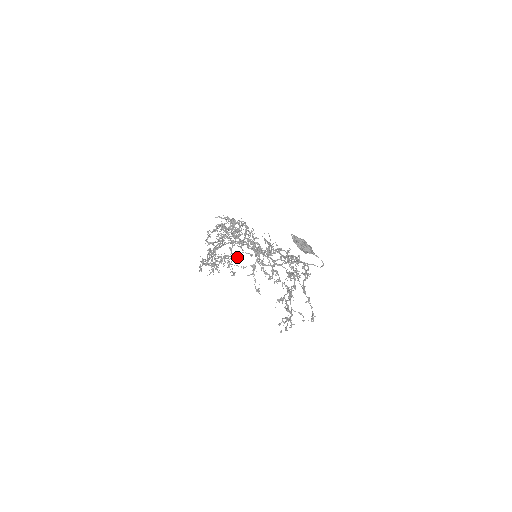
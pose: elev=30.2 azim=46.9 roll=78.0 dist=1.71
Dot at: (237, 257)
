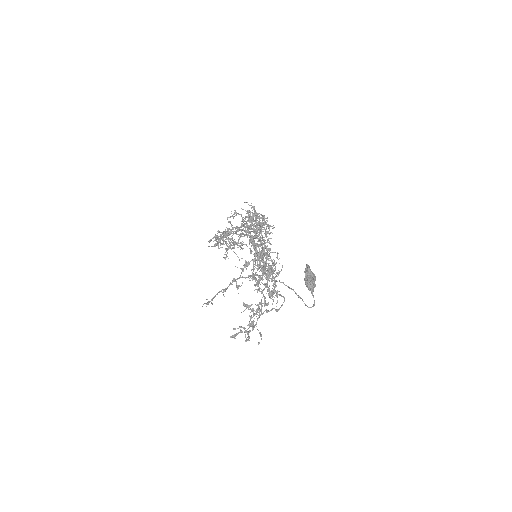
Dot at: (240, 246)
